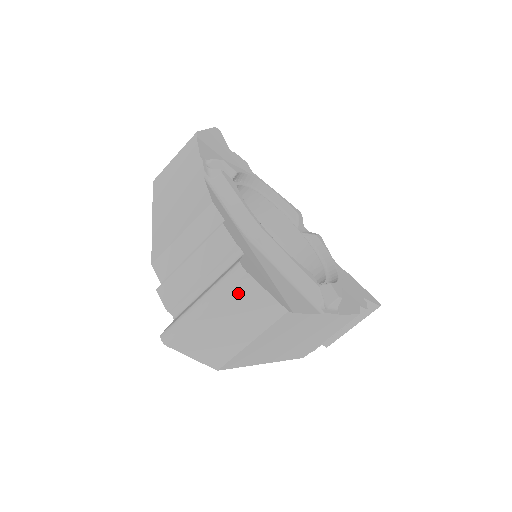
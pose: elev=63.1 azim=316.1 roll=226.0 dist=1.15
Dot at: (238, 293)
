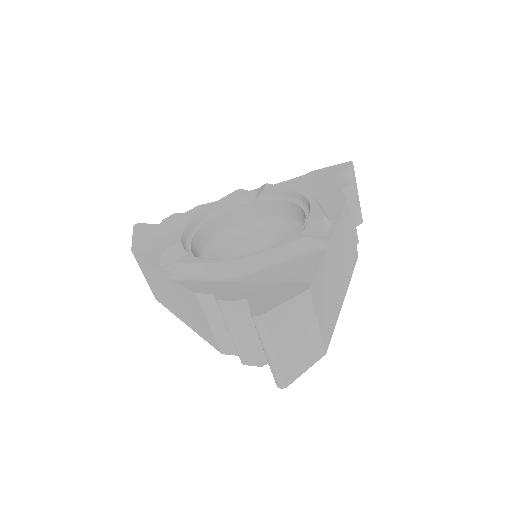
Dot at: (275, 325)
